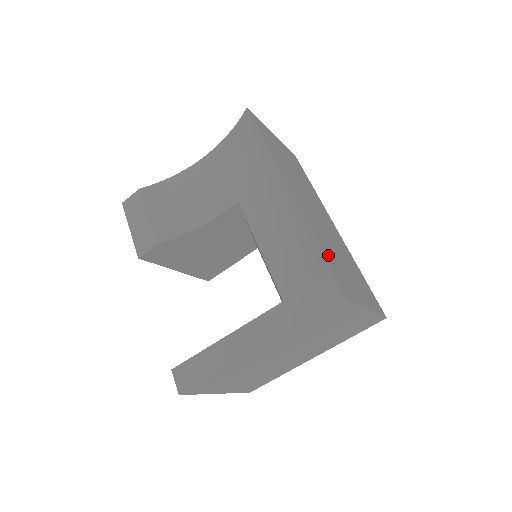
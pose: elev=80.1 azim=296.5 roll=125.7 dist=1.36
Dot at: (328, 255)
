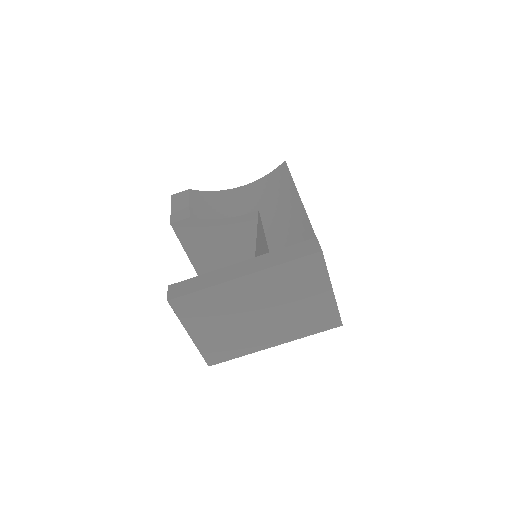
Dot at: occluded
